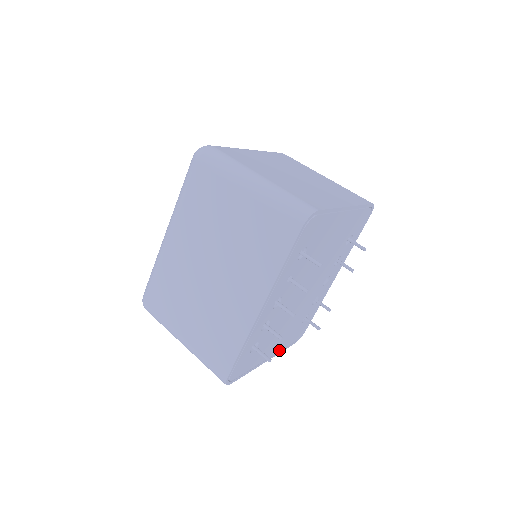
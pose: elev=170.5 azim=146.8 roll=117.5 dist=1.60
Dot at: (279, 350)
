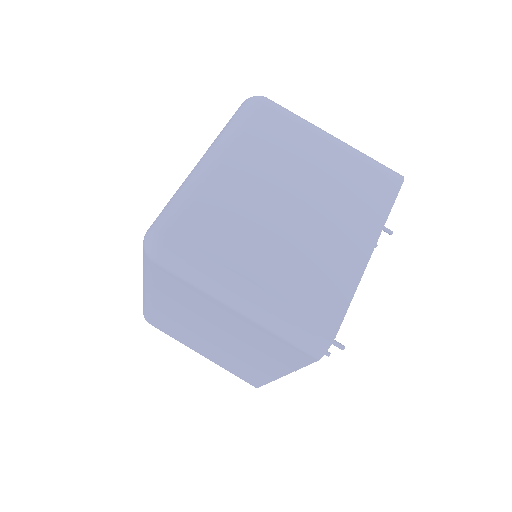
Dot at: occluded
